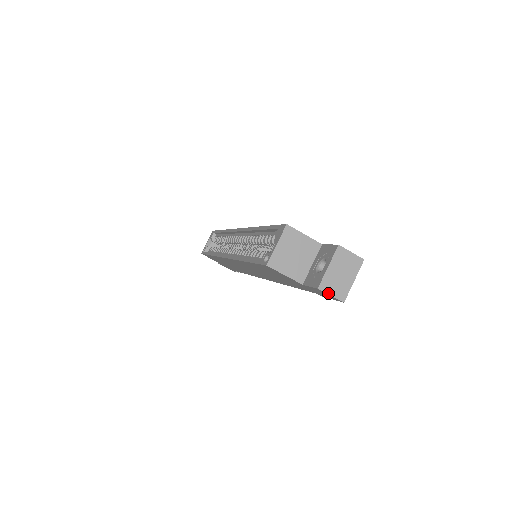
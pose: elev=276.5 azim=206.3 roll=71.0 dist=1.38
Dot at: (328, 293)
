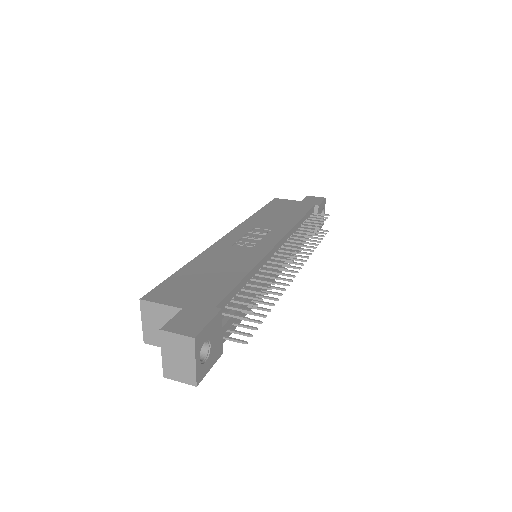
Dot at: (176, 380)
